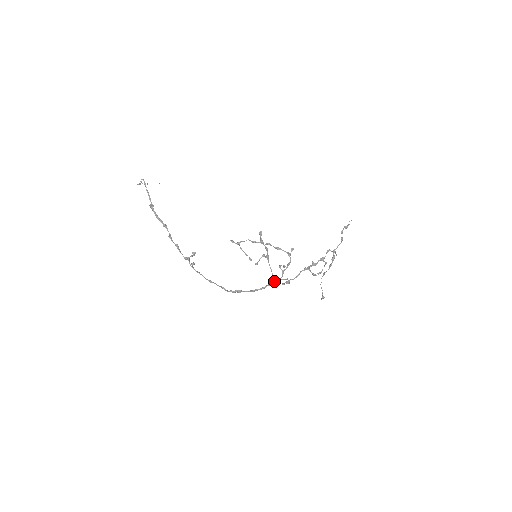
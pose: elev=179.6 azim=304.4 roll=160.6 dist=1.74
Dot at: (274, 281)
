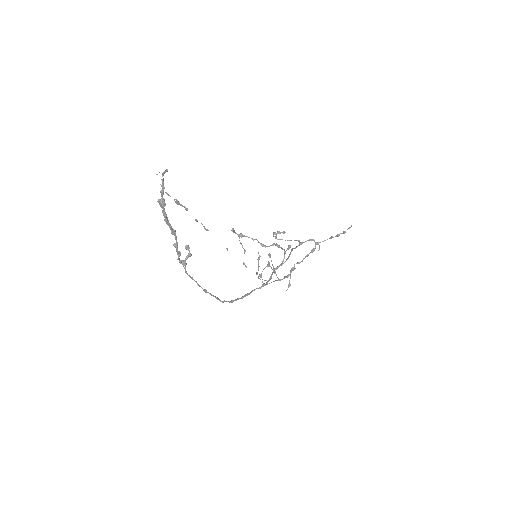
Dot at: occluded
